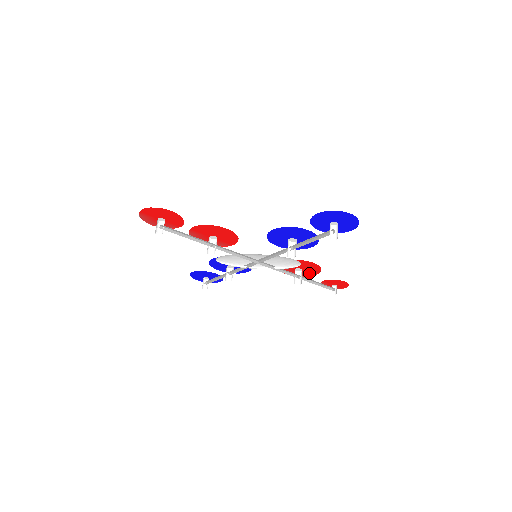
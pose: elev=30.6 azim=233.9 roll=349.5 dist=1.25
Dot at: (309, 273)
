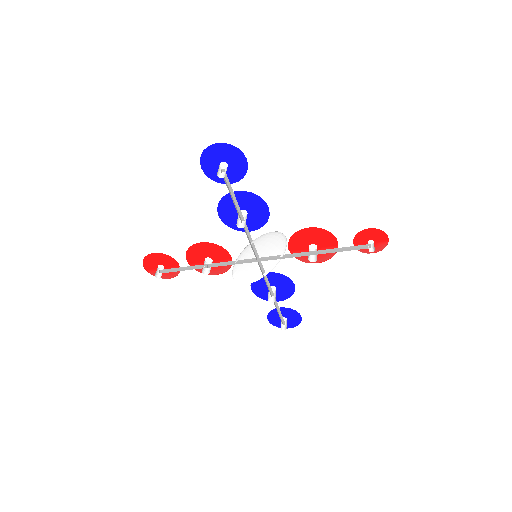
Dot at: (332, 246)
